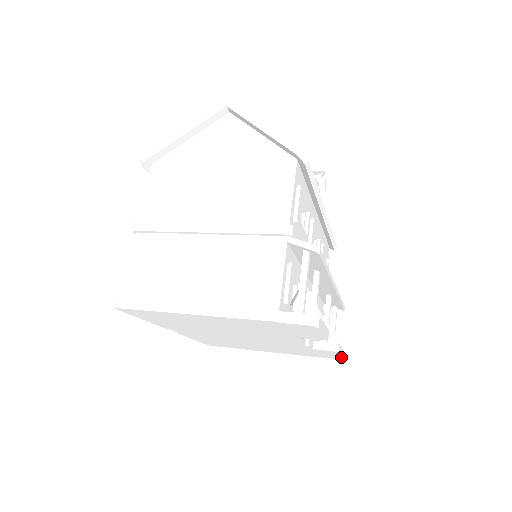
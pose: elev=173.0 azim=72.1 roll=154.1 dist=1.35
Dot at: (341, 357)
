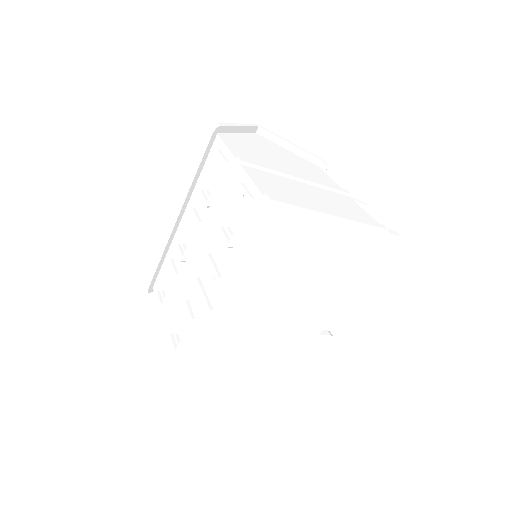
Dot at: (315, 364)
